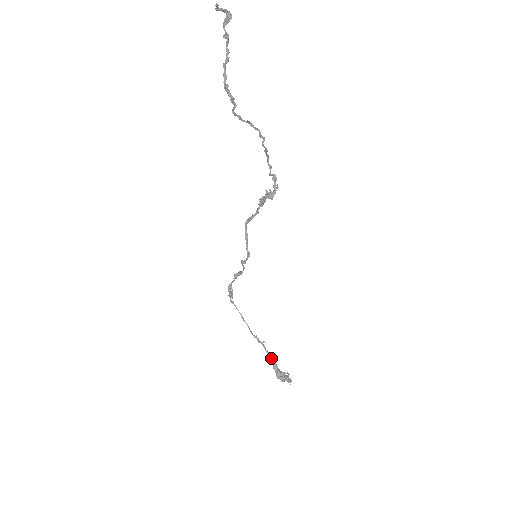
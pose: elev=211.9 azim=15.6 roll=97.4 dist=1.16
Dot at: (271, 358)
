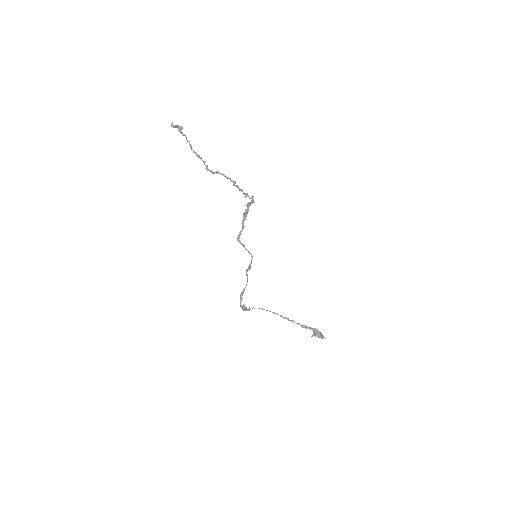
Dot at: (303, 325)
